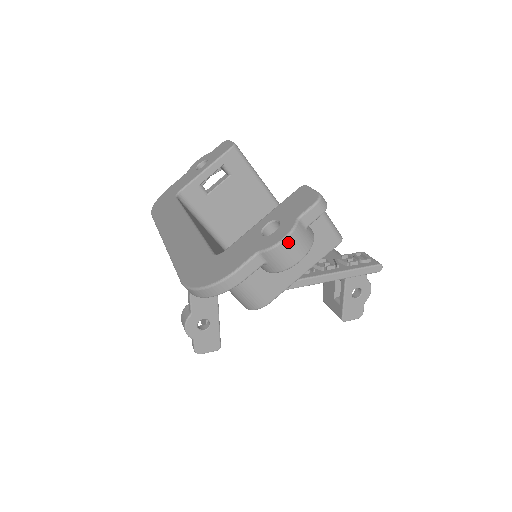
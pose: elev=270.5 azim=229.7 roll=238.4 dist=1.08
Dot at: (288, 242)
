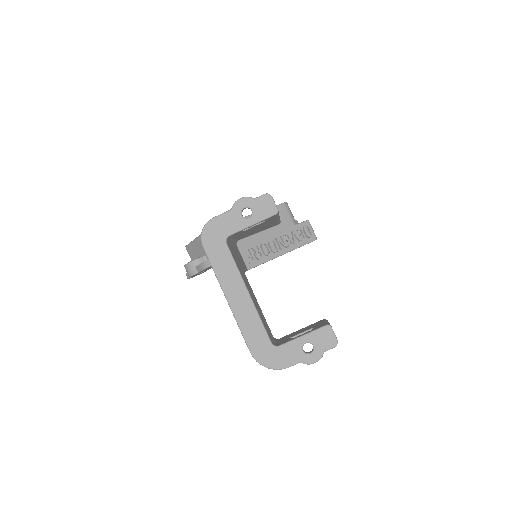
Dot at: occluded
